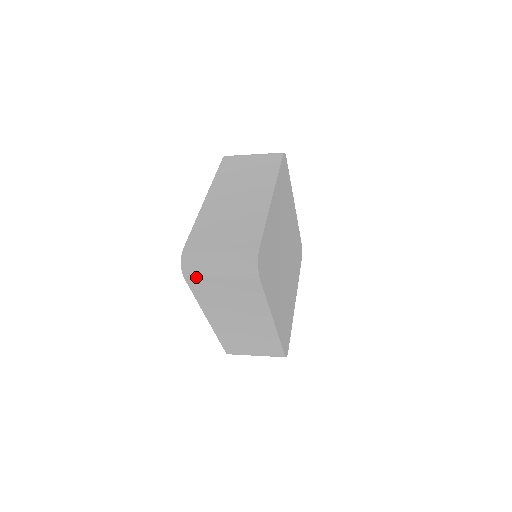
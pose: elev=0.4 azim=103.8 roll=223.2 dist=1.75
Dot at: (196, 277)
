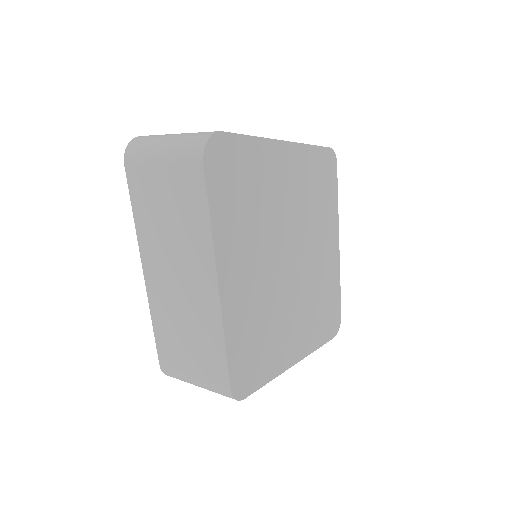
Dot at: (136, 163)
